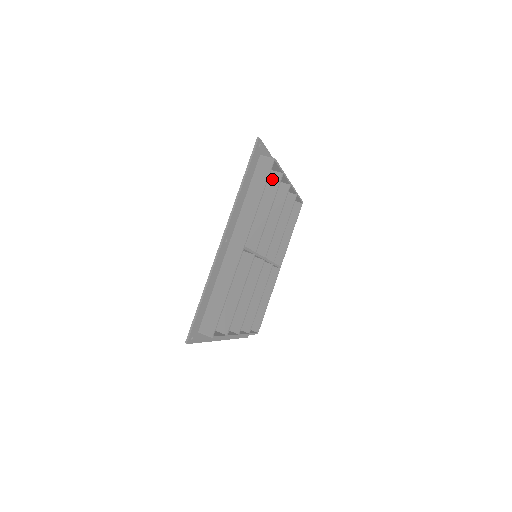
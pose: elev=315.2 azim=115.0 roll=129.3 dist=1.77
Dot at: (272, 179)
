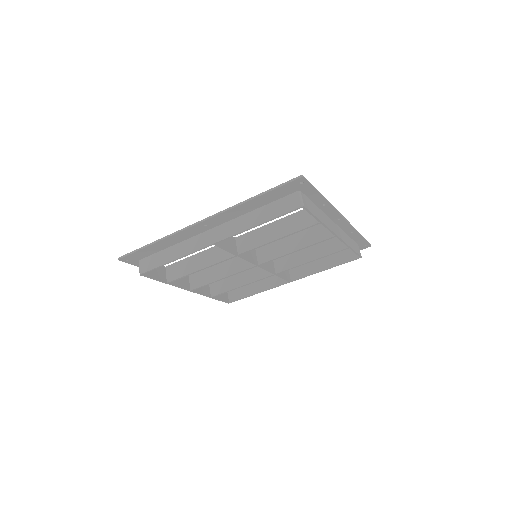
Dot at: (308, 217)
